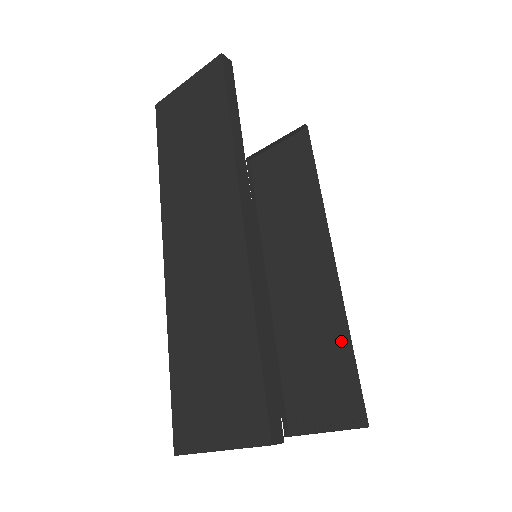
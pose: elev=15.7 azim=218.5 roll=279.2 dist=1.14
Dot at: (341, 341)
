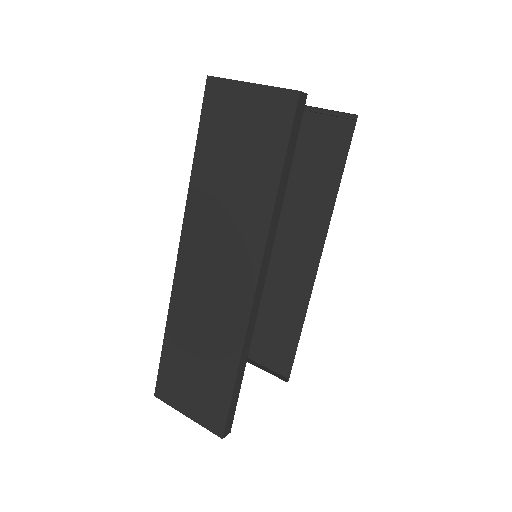
Dot at: (296, 321)
